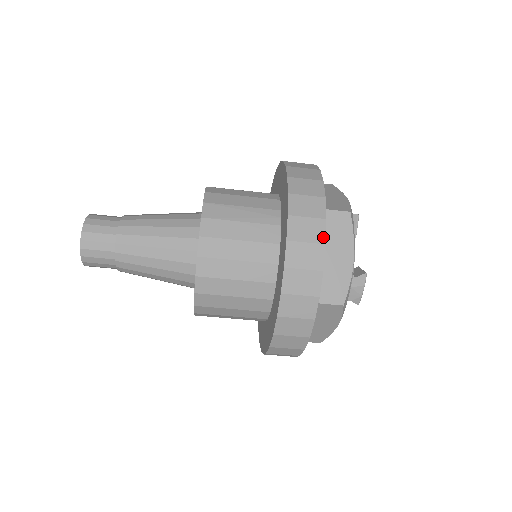
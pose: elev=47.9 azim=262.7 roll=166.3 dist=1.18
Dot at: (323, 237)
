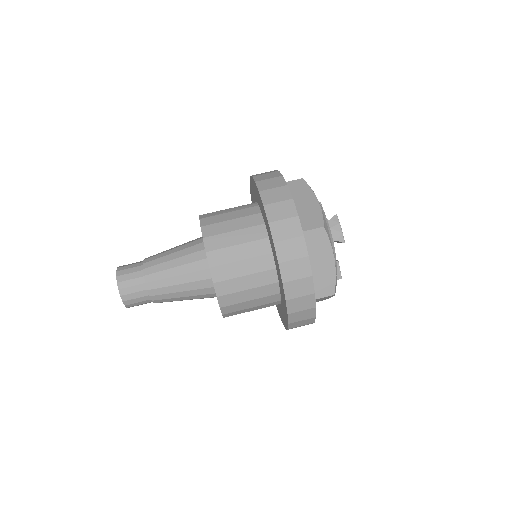
Dot at: (284, 183)
